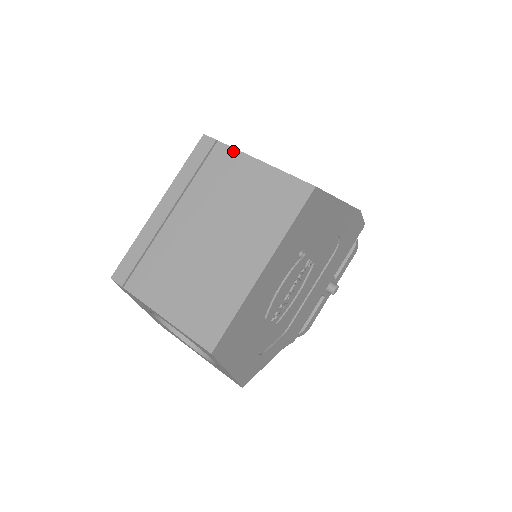
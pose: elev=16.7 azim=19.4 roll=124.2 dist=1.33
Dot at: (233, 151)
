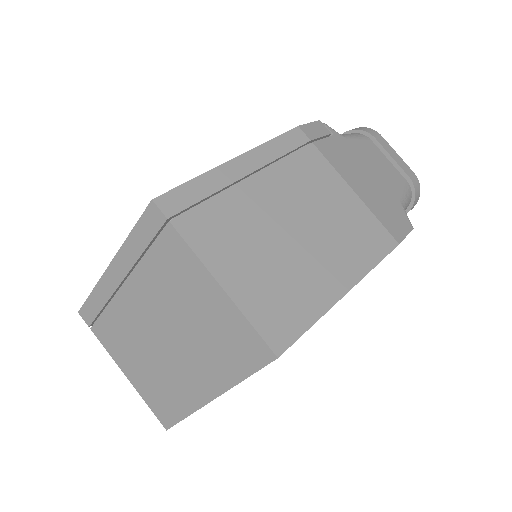
Dot at: (187, 249)
